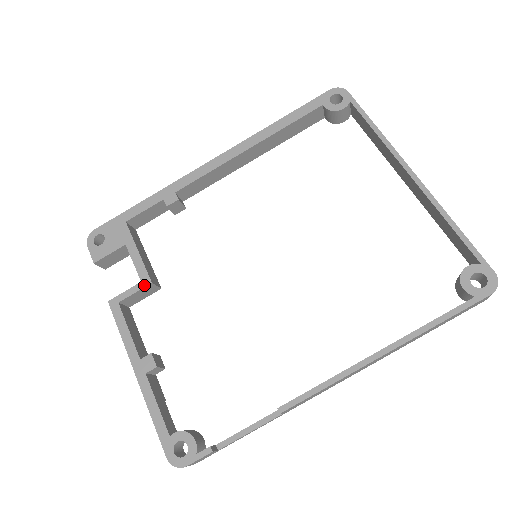
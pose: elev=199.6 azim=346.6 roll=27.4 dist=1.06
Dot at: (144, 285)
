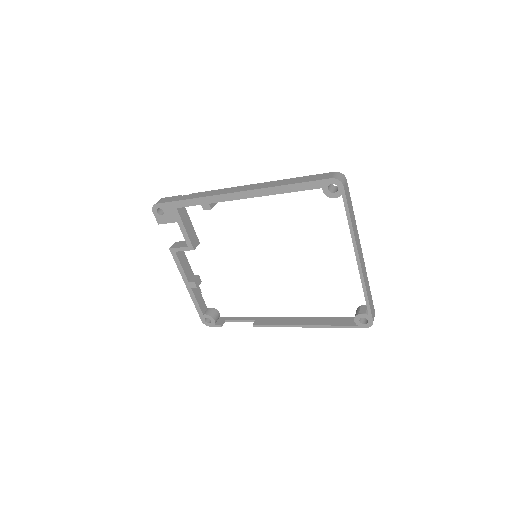
Dot at: (190, 249)
